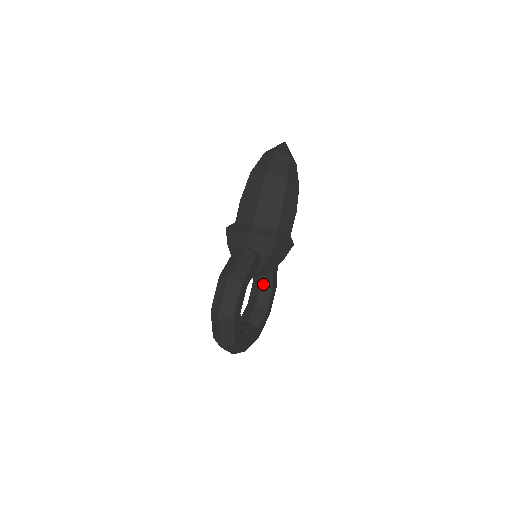
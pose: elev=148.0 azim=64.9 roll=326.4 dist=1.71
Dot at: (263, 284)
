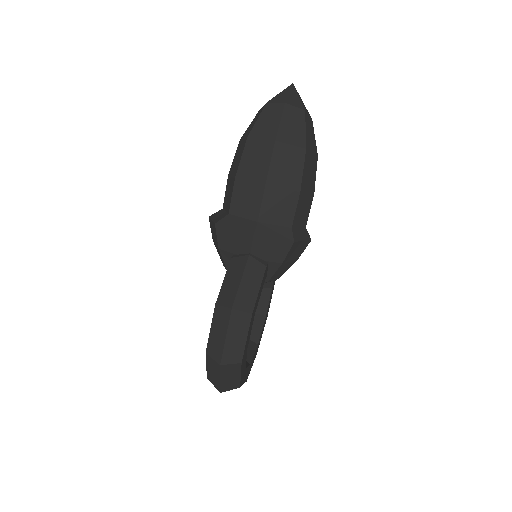
Dot at: occluded
